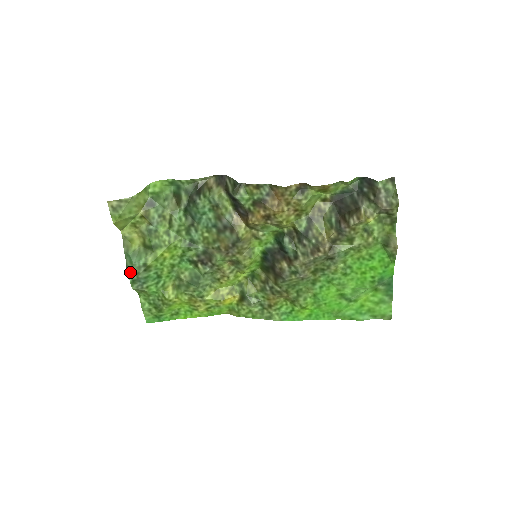
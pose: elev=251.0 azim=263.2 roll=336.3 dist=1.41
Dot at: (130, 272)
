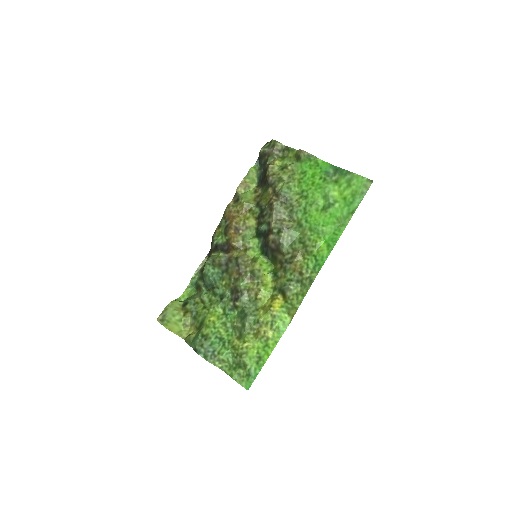
Dot at: (197, 350)
